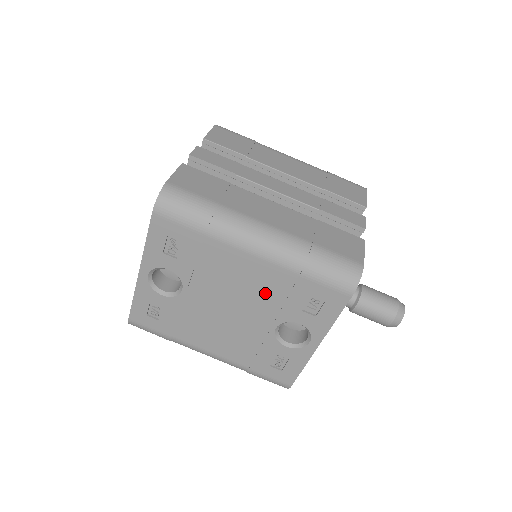
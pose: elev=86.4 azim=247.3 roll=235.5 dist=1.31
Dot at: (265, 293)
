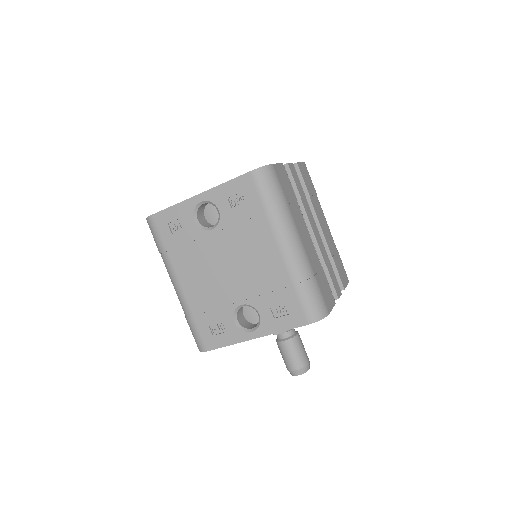
Dot at: (260, 277)
